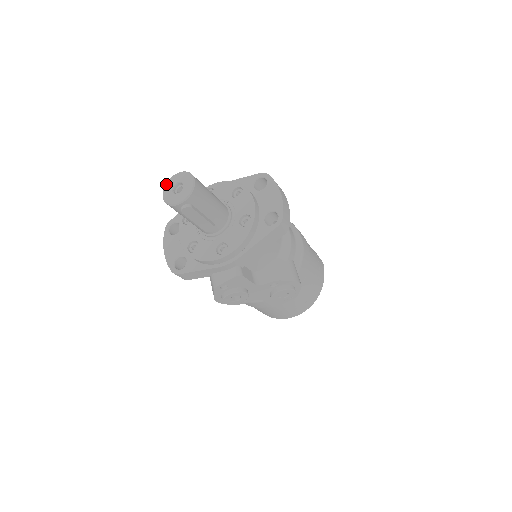
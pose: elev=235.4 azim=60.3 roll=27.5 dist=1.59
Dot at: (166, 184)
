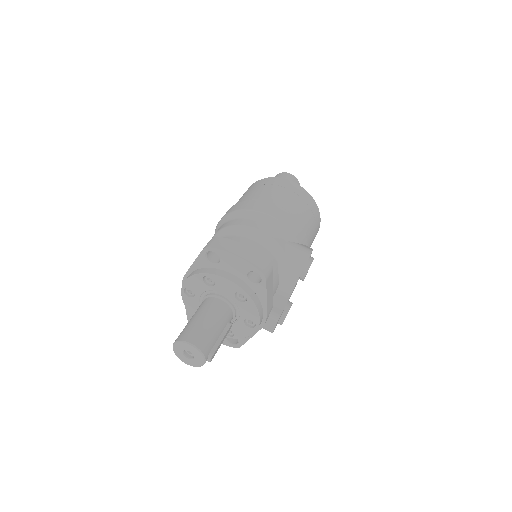
Dot at: (177, 356)
